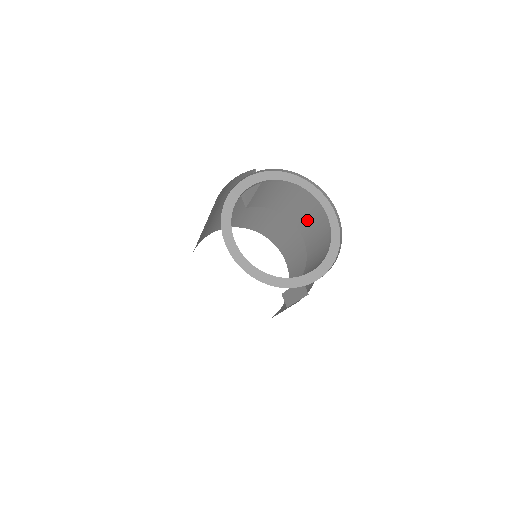
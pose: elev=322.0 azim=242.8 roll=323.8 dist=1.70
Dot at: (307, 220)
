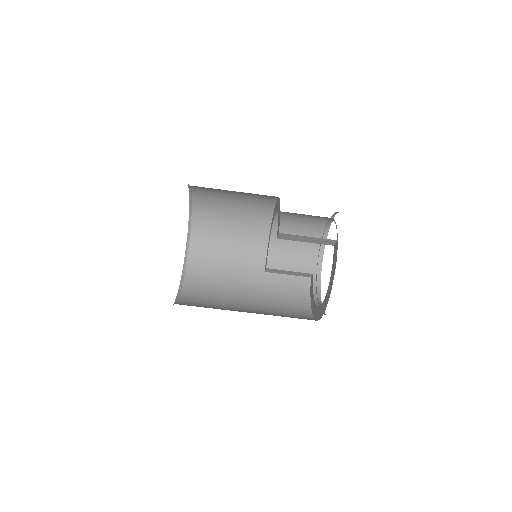
Dot at: (299, 215)
